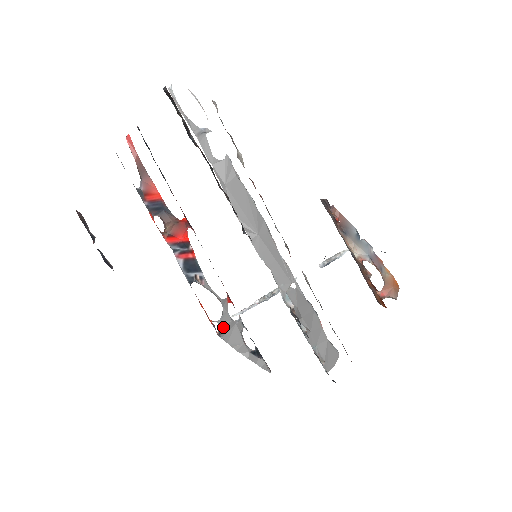
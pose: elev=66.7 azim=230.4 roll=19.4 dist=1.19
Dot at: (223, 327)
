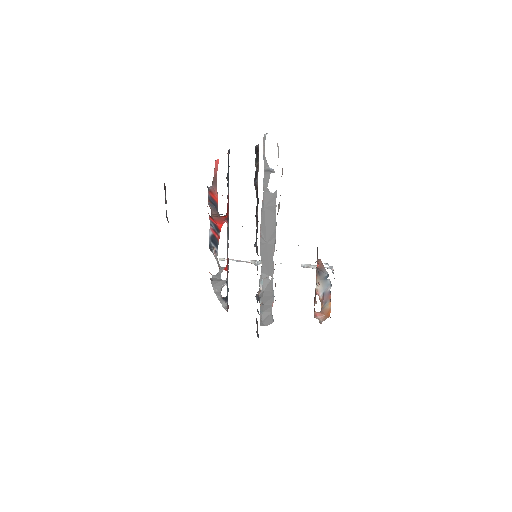
Dot at: (214, 278)
